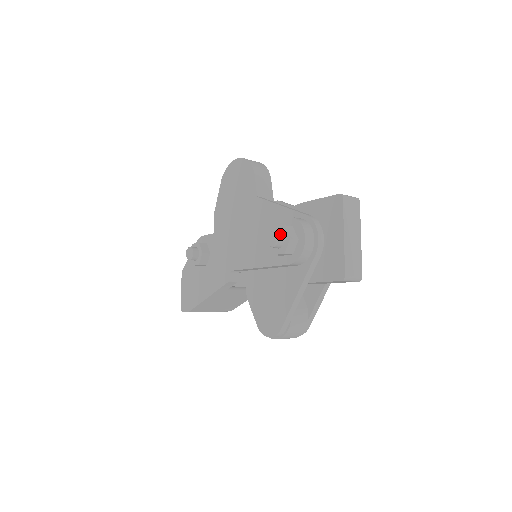
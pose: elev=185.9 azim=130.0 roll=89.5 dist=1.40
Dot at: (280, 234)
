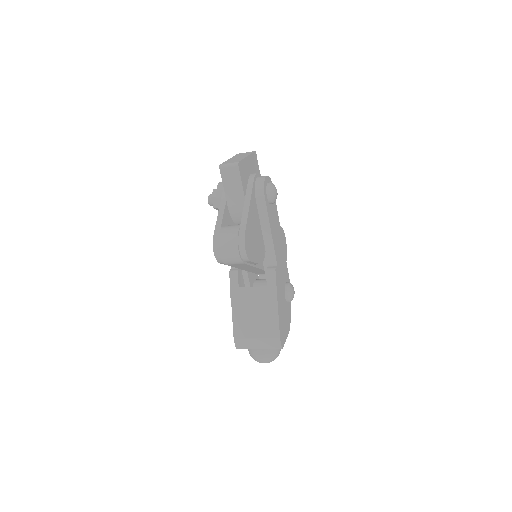
Dot at: occluded
